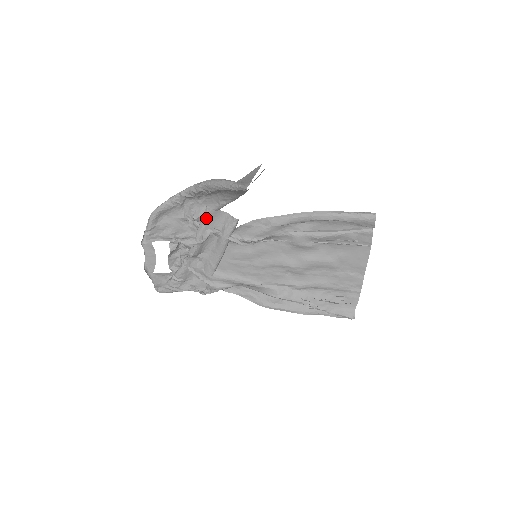
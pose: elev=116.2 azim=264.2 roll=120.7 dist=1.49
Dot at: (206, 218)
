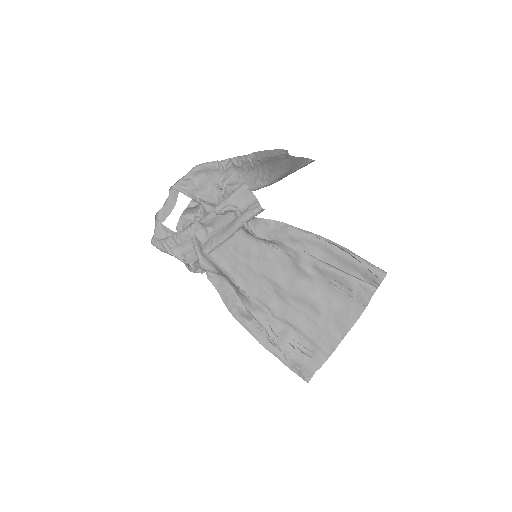
Dot at: (237, 192)
